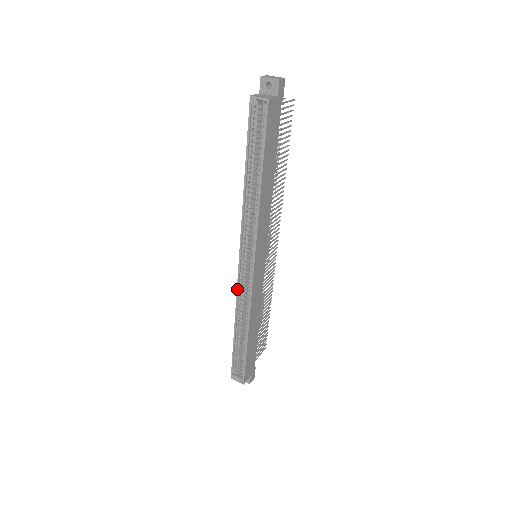
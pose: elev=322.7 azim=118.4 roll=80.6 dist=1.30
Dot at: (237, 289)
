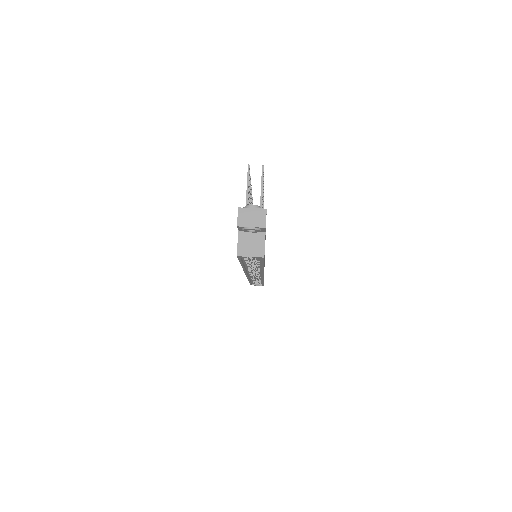
Dot at: (247, 278)
